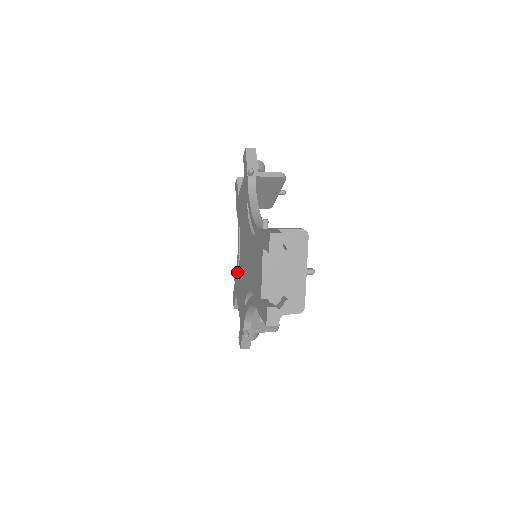
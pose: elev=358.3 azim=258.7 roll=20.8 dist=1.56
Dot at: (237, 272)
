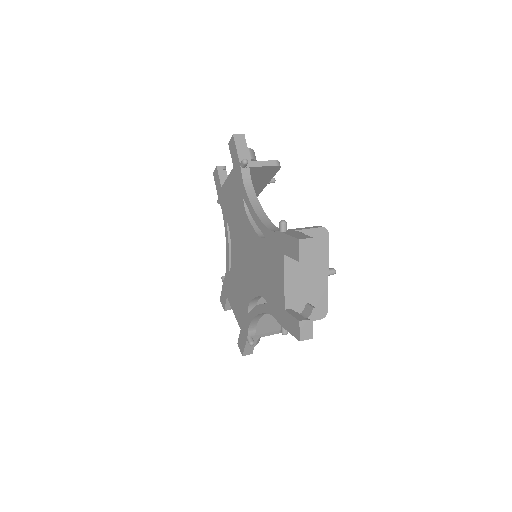
Dot at: (228, 272)
